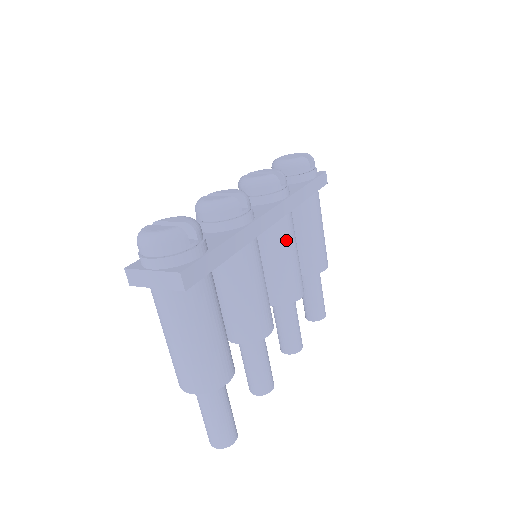
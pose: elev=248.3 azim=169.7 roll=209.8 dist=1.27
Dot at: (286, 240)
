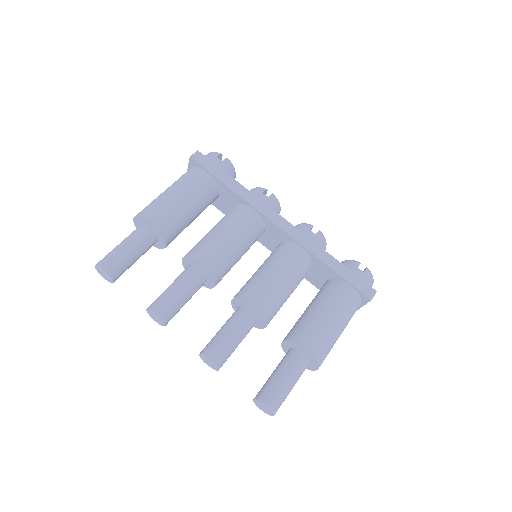
Dot at: (282, 258)
